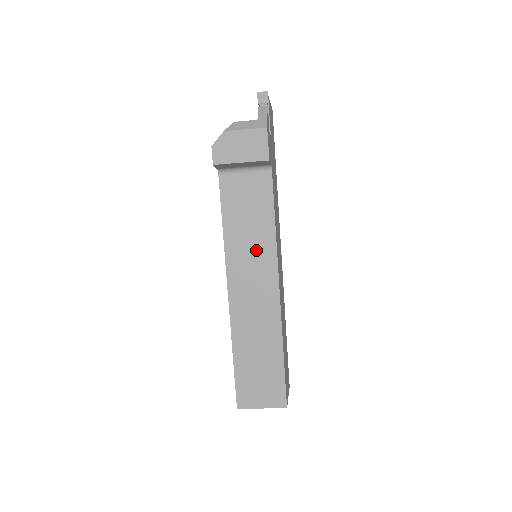
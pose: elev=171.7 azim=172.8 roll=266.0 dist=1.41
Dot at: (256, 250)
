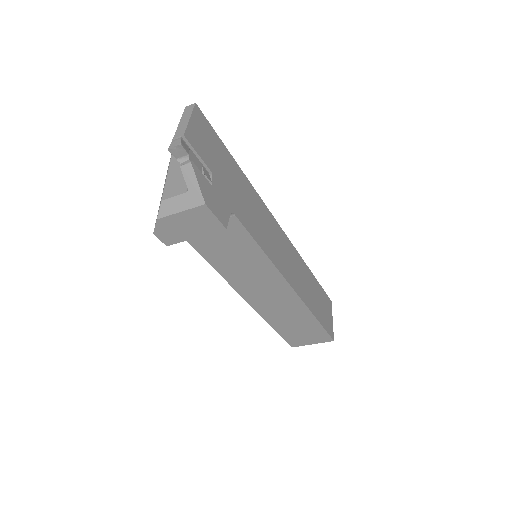
Dot at: (254, 271)
